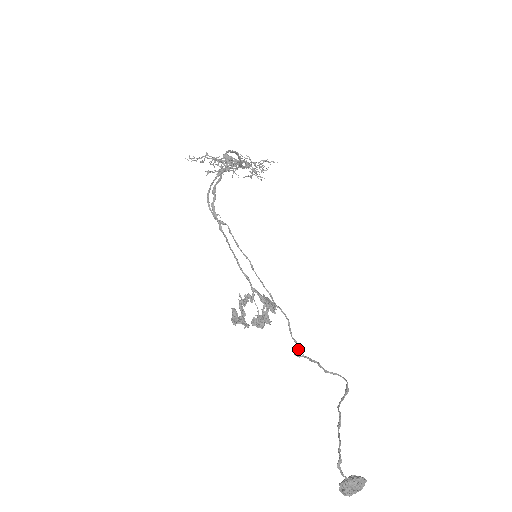
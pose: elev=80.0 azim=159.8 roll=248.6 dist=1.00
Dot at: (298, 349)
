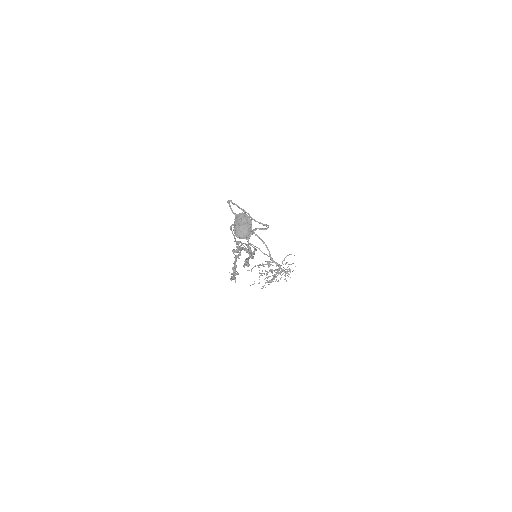
Dot at: (254, 247)
